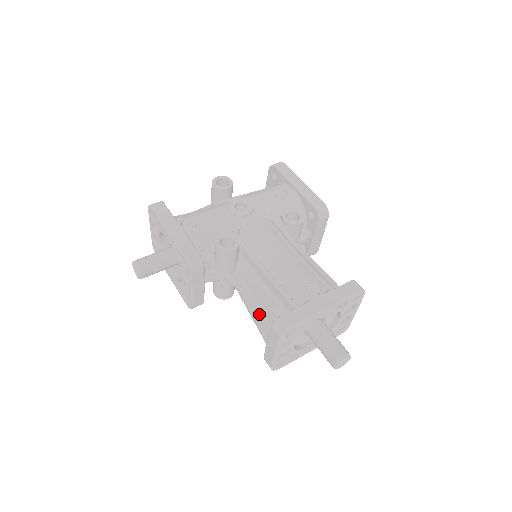
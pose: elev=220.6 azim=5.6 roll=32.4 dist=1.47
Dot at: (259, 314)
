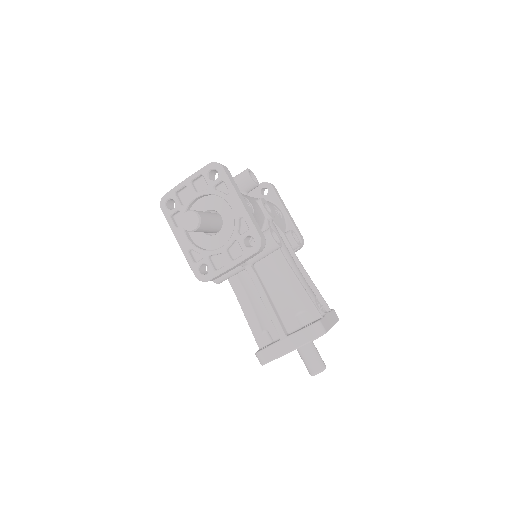
Dot at: (276, 311)
